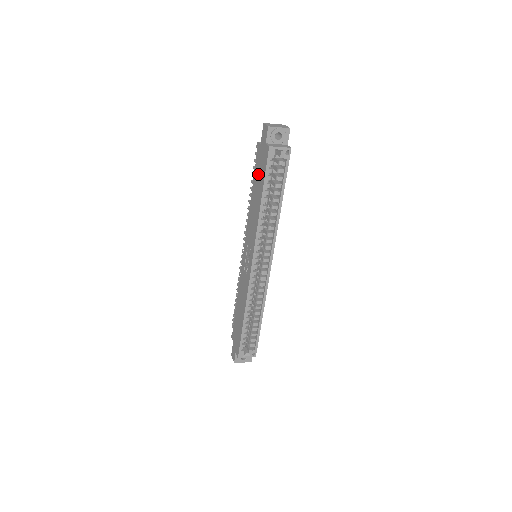
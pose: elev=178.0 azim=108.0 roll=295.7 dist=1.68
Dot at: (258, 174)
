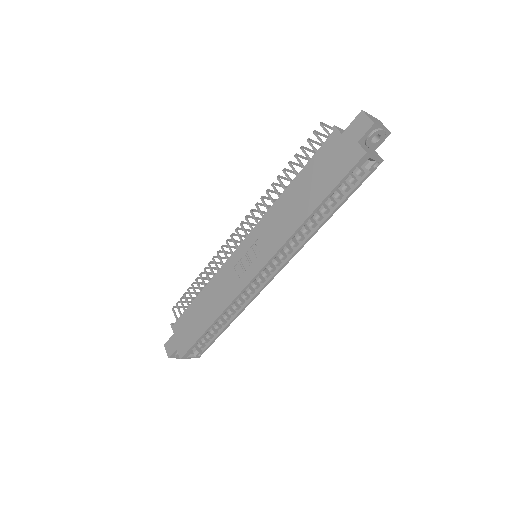
Dot at: (320, 171)
